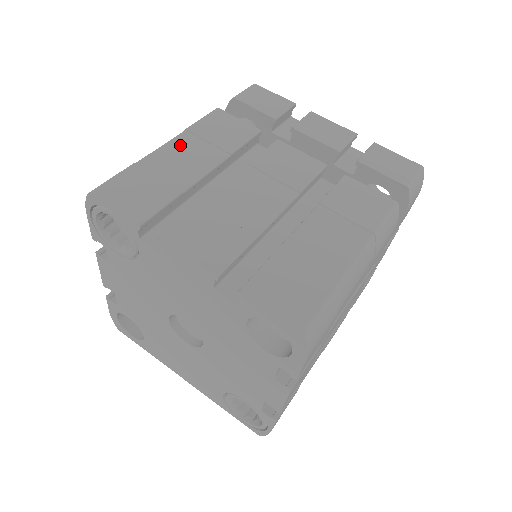
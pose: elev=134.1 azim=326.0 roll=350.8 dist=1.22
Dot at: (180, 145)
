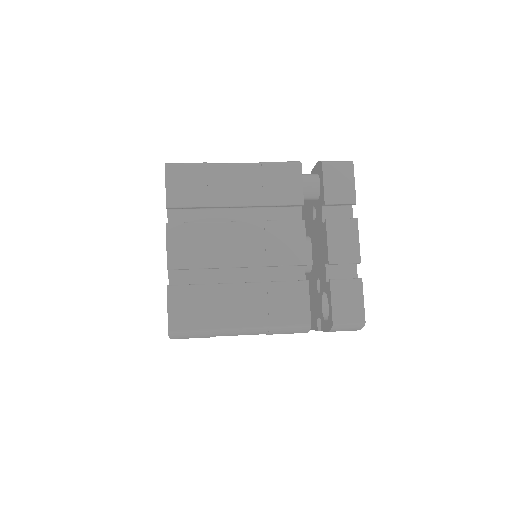
Dot at: (245, 173)
